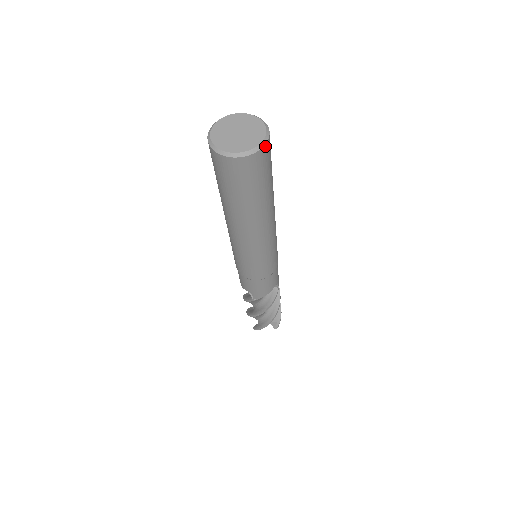
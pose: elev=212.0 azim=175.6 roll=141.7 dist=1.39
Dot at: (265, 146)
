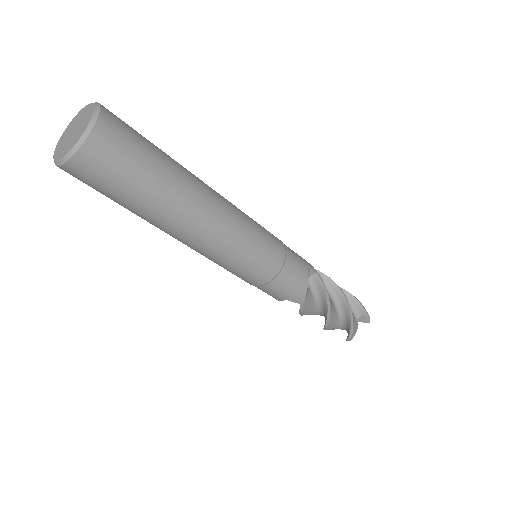
Dot at: (101, 117)
